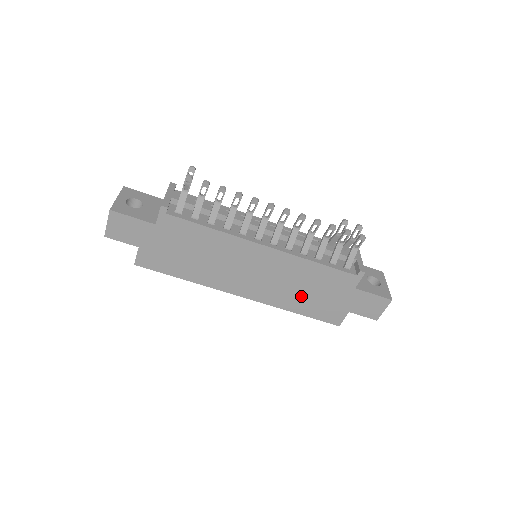
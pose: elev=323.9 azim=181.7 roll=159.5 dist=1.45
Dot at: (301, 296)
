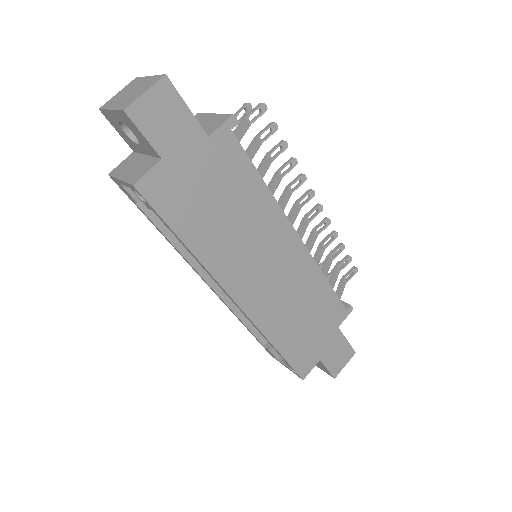
Dot at: (293, 323)
